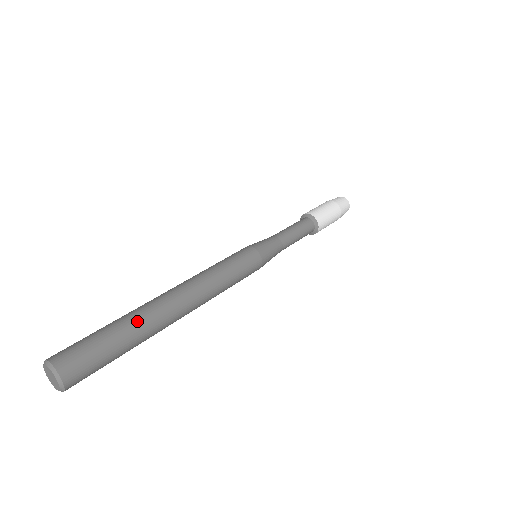
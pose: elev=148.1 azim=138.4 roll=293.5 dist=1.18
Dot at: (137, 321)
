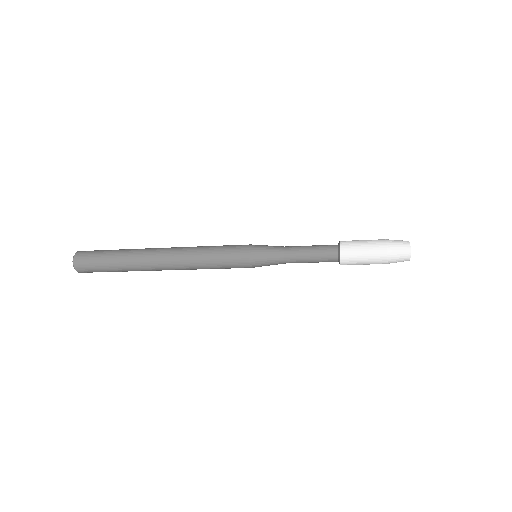
Dot at: (127, 254)
